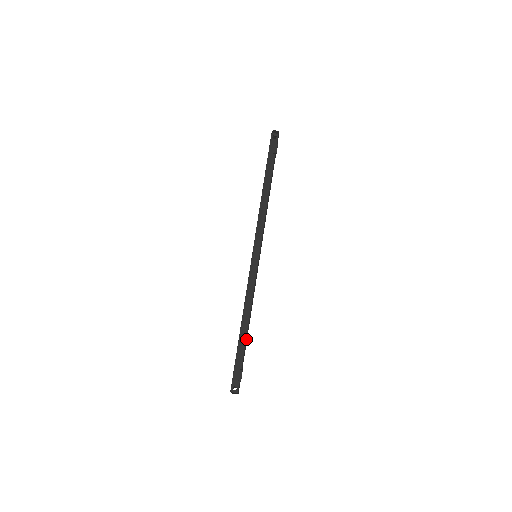
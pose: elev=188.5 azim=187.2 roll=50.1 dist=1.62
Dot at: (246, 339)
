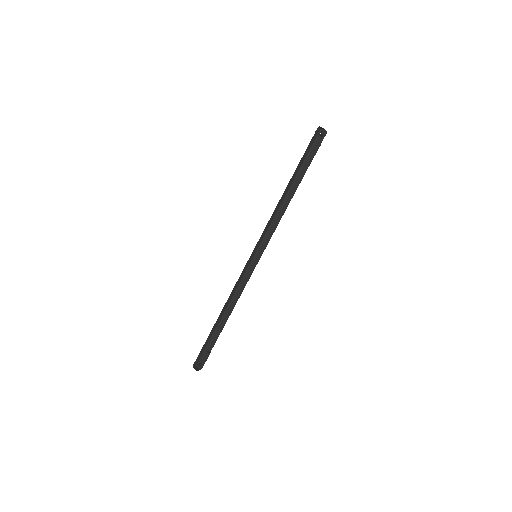
Dot at: (222, 328)
